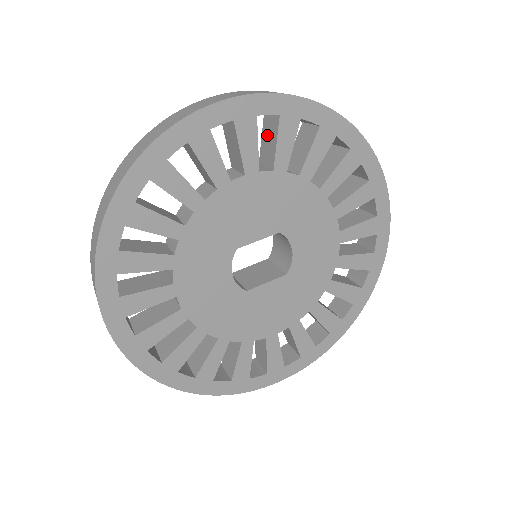
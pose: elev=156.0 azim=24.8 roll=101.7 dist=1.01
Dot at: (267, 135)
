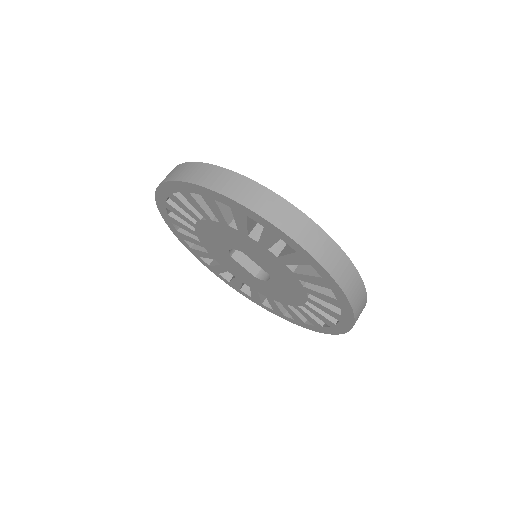
Dot at: occluded
